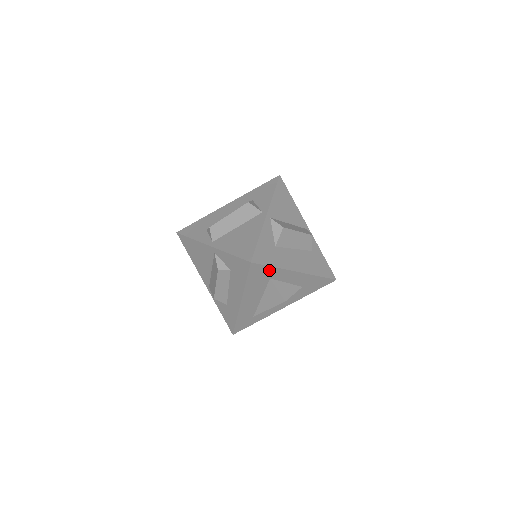
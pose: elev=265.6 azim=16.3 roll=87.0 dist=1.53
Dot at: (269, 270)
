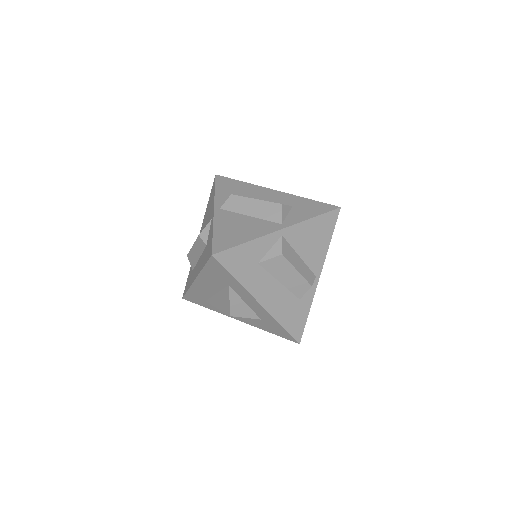
Dot at: (230, 277)
